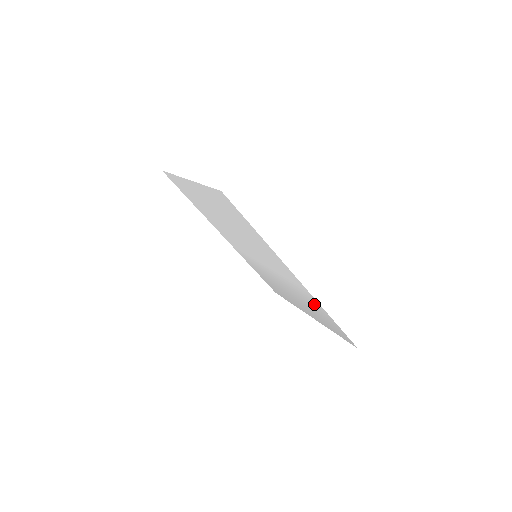
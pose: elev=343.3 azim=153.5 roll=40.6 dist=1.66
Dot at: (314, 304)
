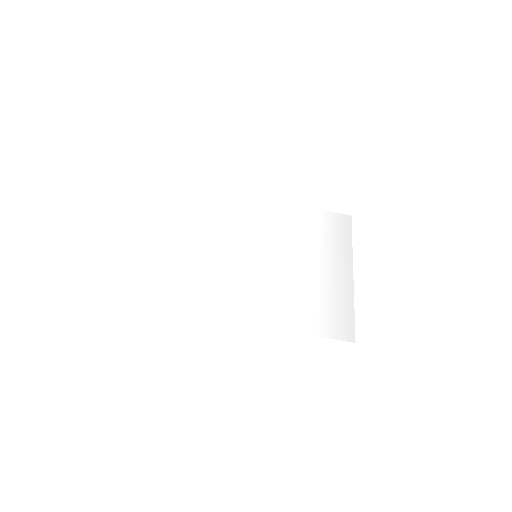
Dot at: (294, 315)
